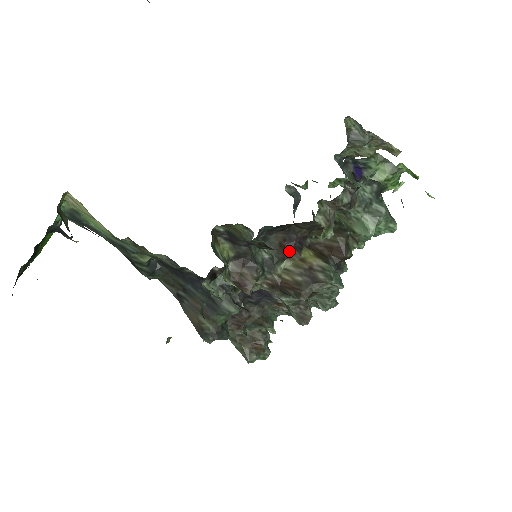
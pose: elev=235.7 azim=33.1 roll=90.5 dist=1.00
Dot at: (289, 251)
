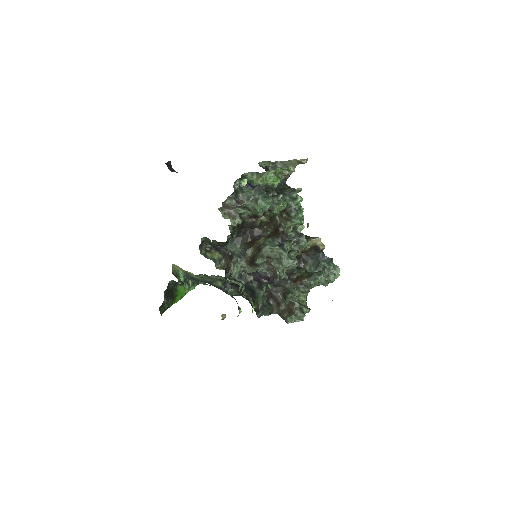
Dot at: (253, 243)
